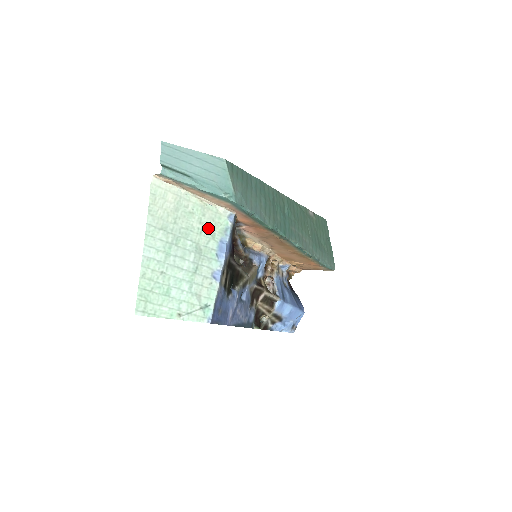
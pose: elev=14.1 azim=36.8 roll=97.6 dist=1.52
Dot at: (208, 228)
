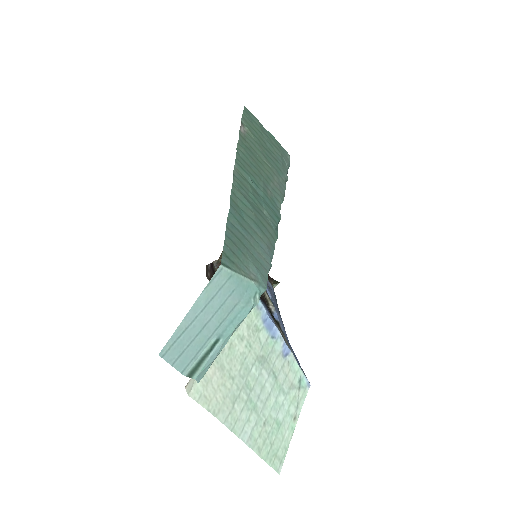
Dot at: (249, 331)
